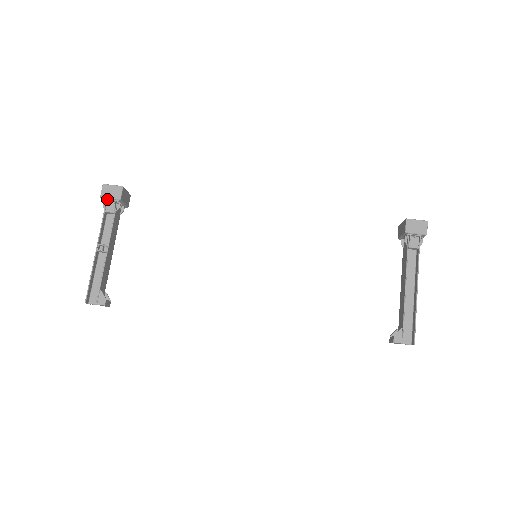
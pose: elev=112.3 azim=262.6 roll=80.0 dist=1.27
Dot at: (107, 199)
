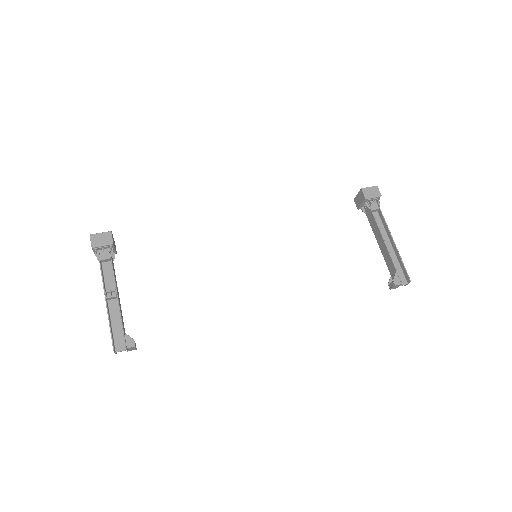
Dot at: (99, 247)
